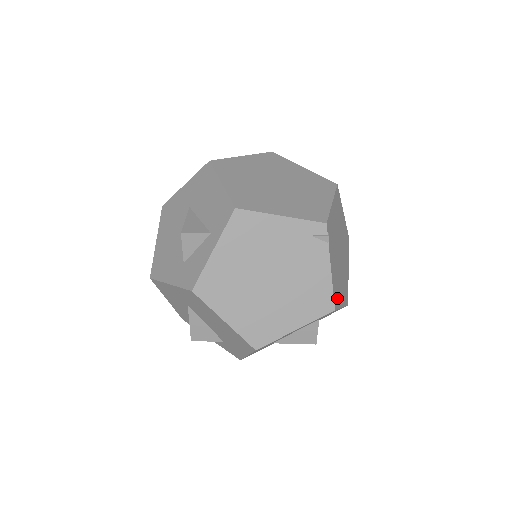
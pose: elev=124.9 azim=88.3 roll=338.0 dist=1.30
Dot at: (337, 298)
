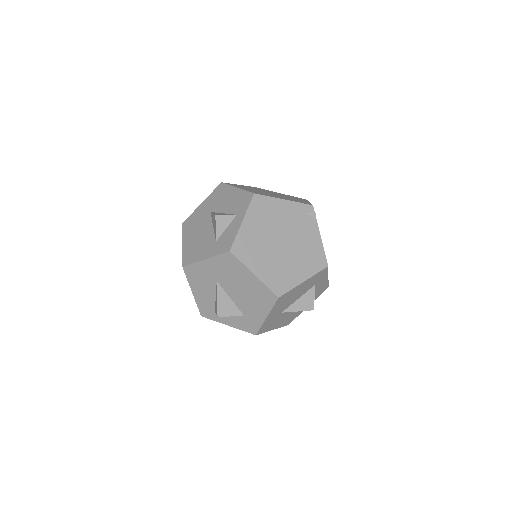
Dot at: occluded
